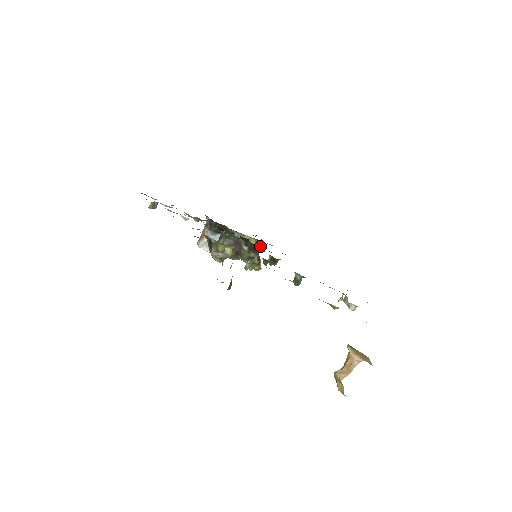
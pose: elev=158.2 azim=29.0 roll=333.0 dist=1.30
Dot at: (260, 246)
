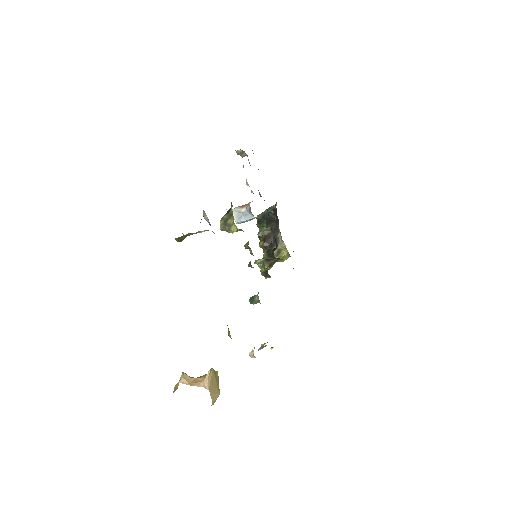
Dot at: occluded
